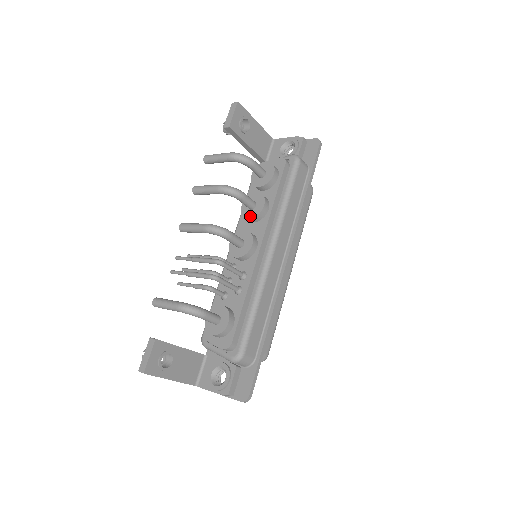
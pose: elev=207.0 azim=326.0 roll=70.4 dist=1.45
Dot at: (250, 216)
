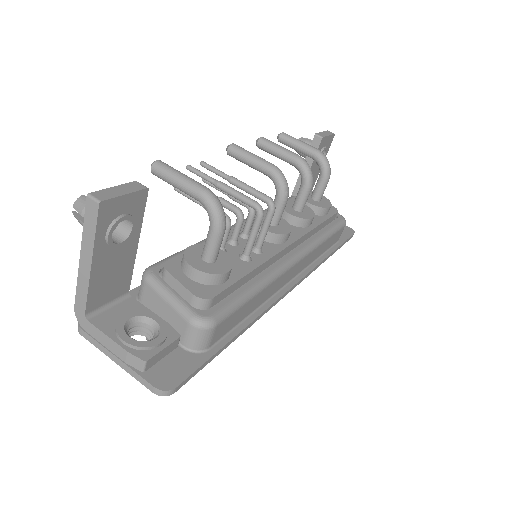
Dot at: (292, 213)
